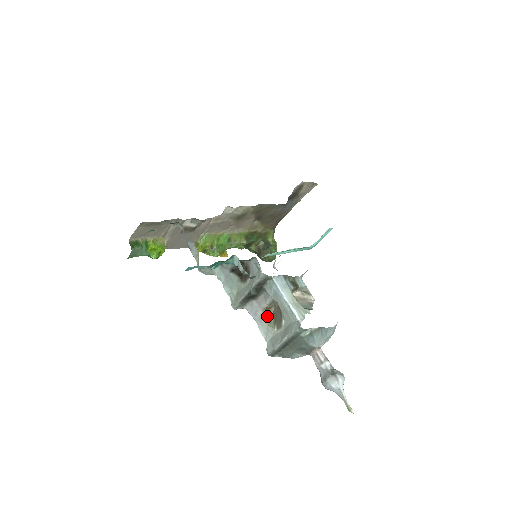
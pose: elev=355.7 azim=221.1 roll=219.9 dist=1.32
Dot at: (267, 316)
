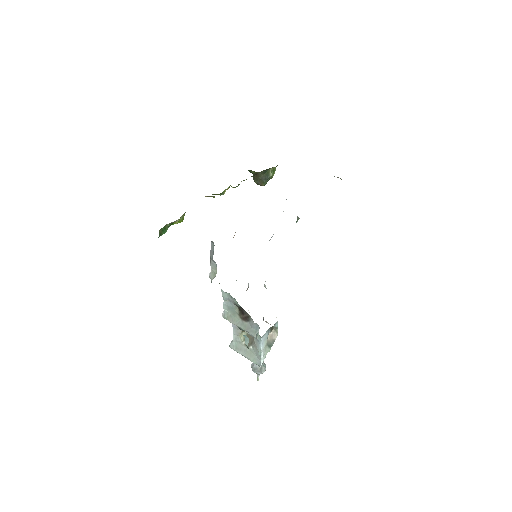
Dot at: (242, 332)
